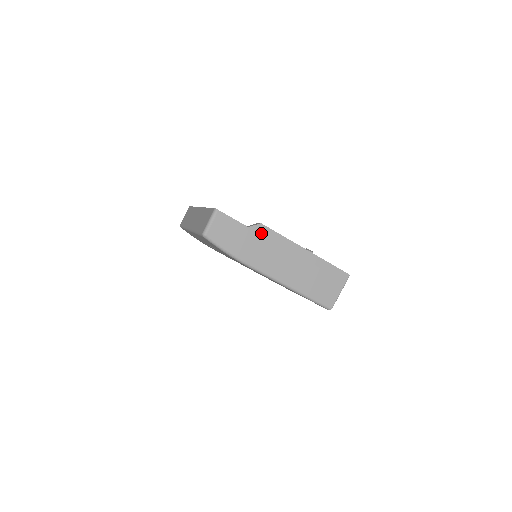
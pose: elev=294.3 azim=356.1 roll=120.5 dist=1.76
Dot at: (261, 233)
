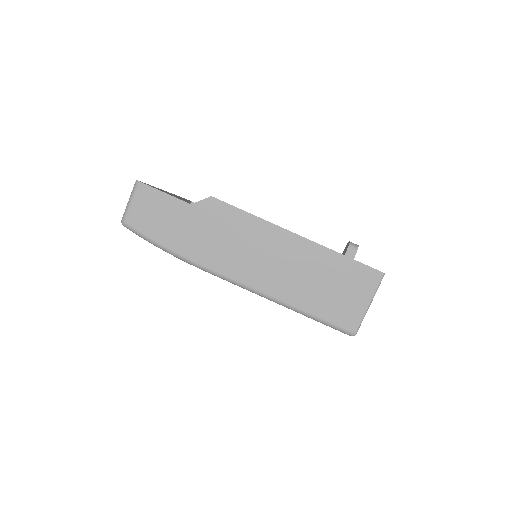
Dot at: (213, 212)
